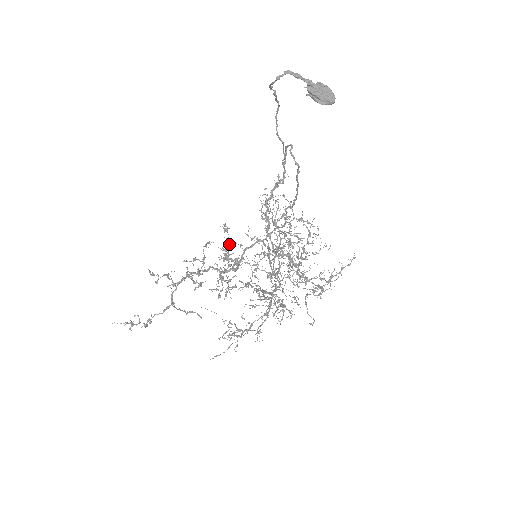
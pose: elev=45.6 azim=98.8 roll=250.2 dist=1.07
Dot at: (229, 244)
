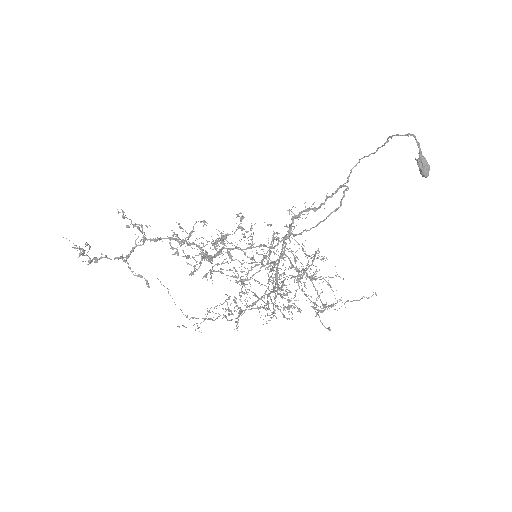
Dot at: (234, 232)
